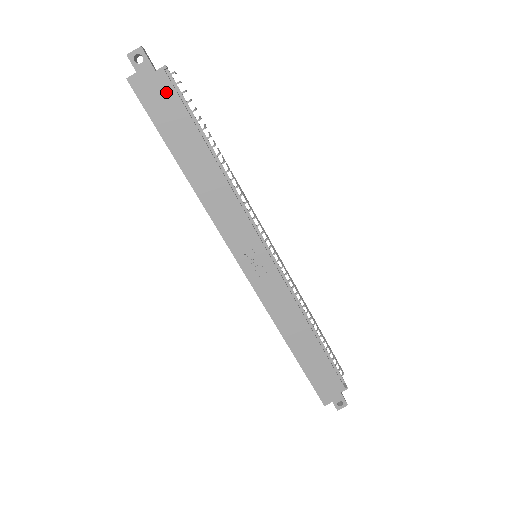
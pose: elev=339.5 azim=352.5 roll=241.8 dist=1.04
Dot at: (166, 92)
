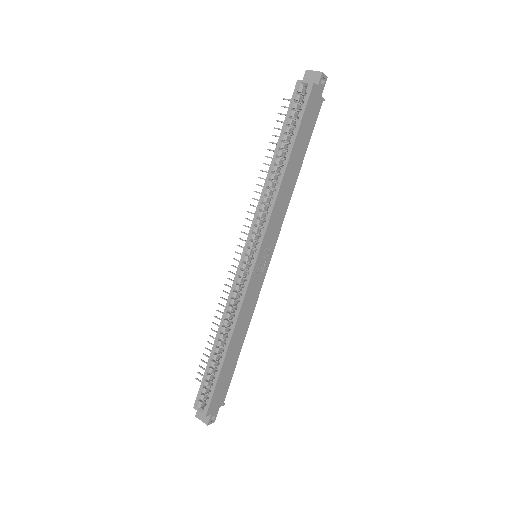
Dot at: (316, 112)
